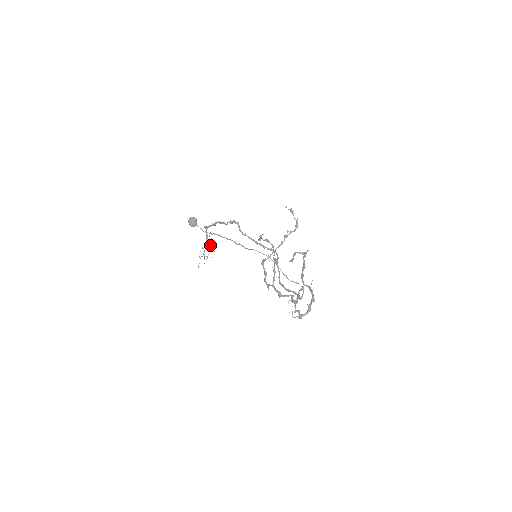
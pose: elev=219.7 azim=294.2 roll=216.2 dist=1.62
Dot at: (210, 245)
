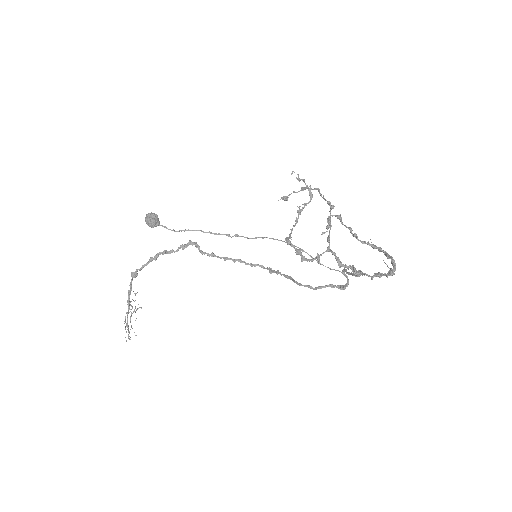
Dot at: occluded
